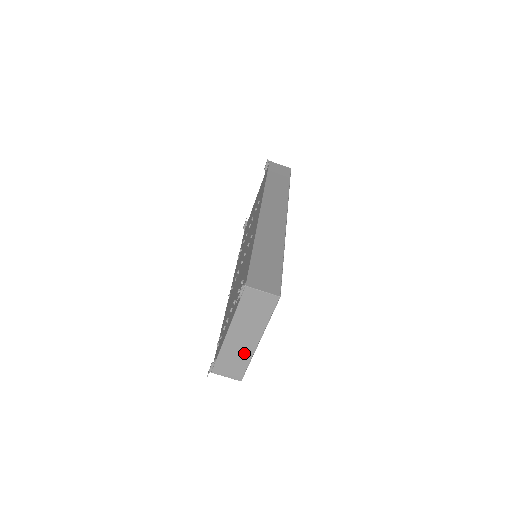
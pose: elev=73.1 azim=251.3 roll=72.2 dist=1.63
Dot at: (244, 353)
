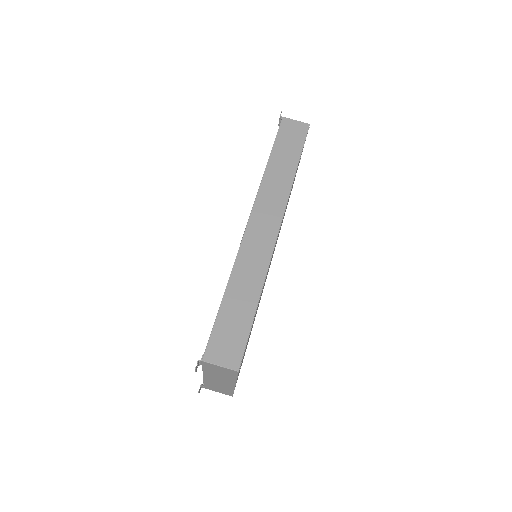
Dot at: (225, 387)
